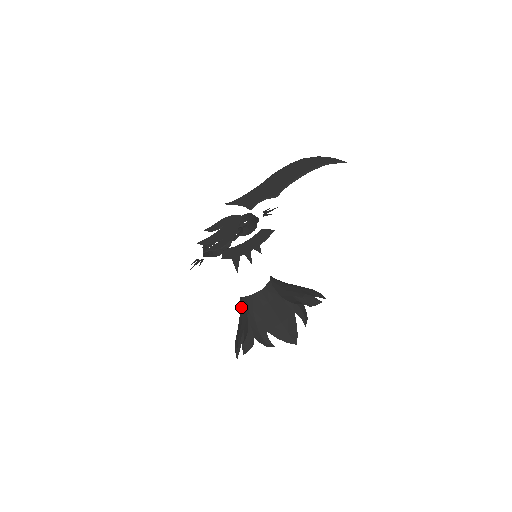
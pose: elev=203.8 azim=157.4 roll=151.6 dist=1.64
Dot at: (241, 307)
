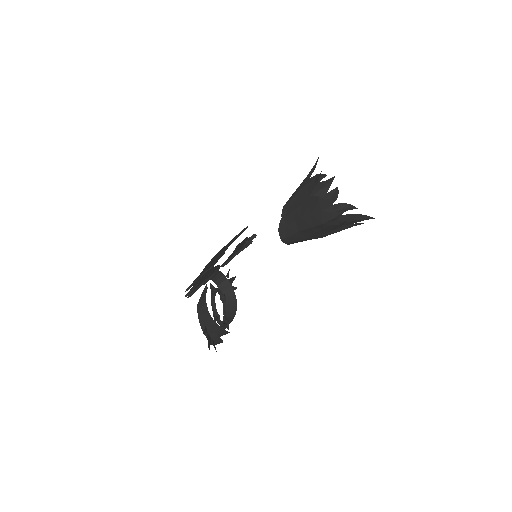
Dot at: (287, 217)
